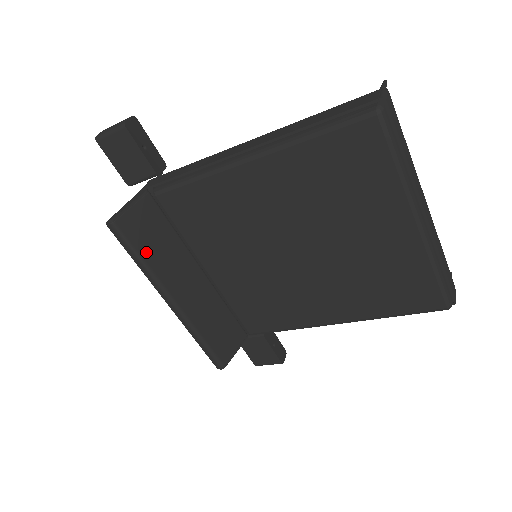
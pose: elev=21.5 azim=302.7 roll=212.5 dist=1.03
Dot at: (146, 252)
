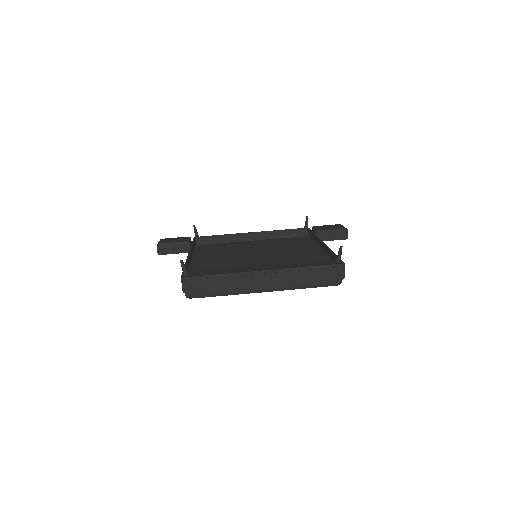
Dot at: occluded
